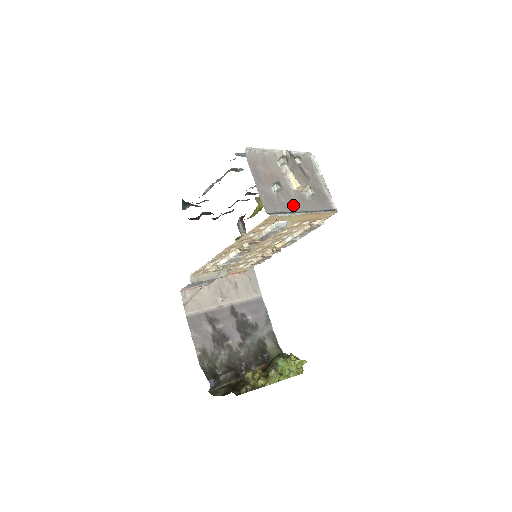
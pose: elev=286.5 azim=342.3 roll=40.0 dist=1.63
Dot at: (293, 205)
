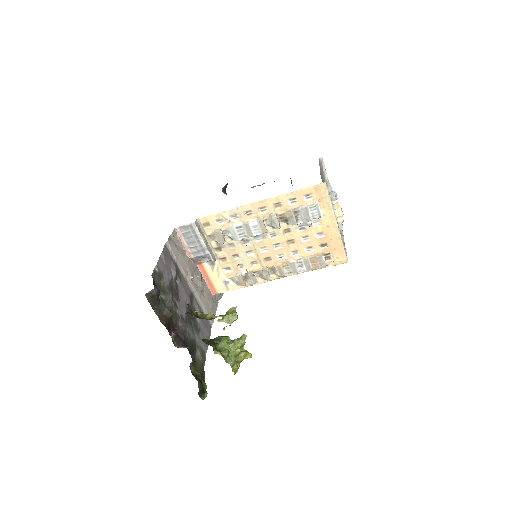
Dot at: occluded
